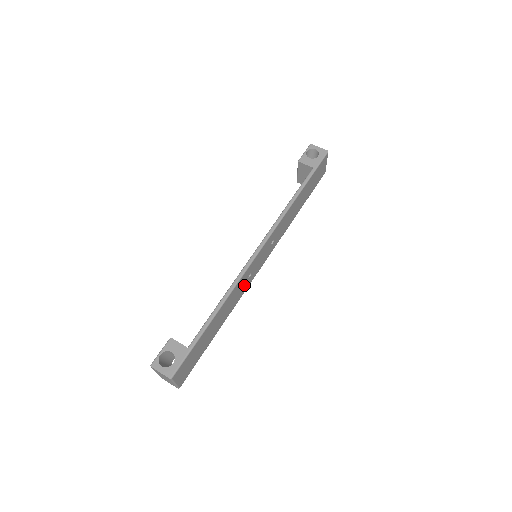
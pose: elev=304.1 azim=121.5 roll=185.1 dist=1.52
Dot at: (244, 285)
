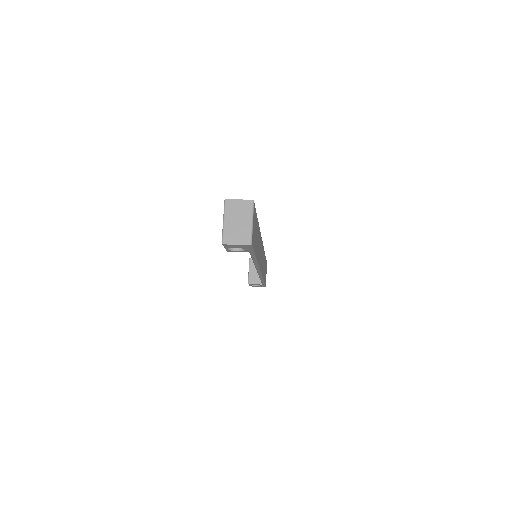
Dot at: occluded
